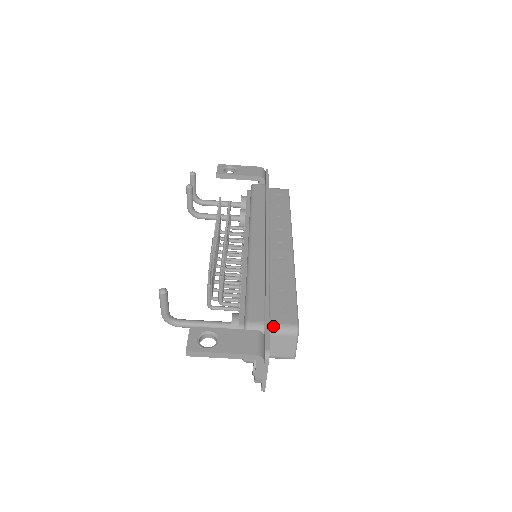
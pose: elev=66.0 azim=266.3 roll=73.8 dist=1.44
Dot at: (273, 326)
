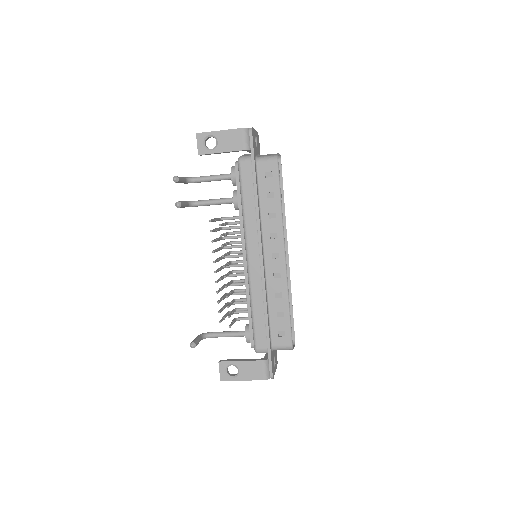
Dot at: (274, 348)
